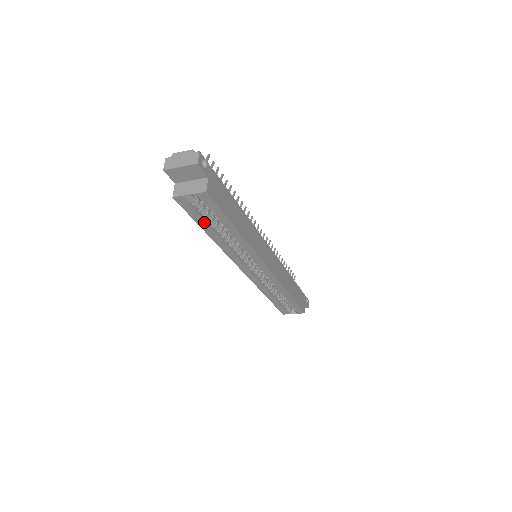
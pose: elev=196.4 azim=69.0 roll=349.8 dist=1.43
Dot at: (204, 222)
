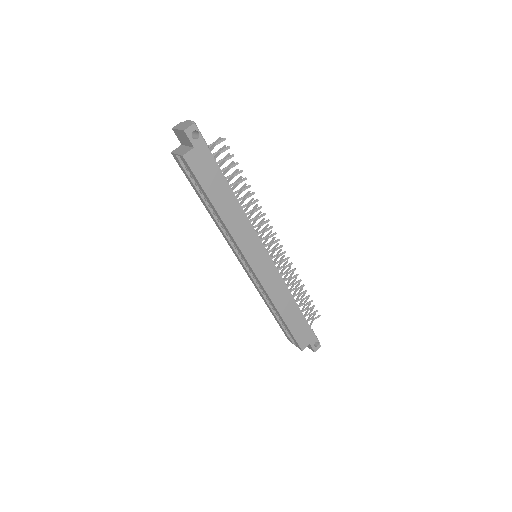
Dot at: (196, 189)
